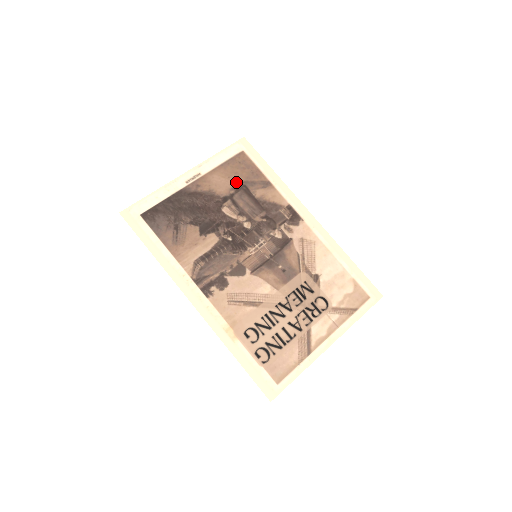
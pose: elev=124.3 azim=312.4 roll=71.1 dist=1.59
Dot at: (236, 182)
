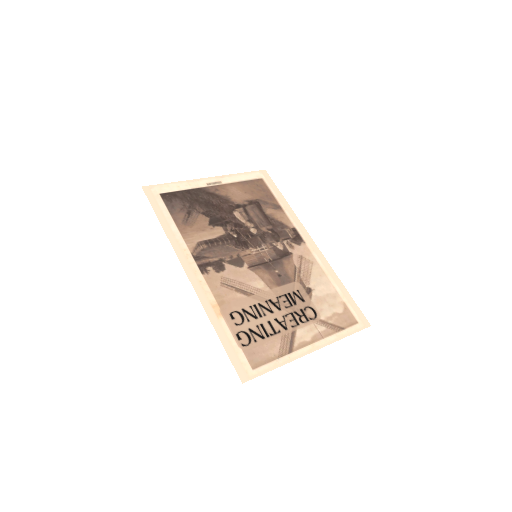
Dot at: (251, 197)
